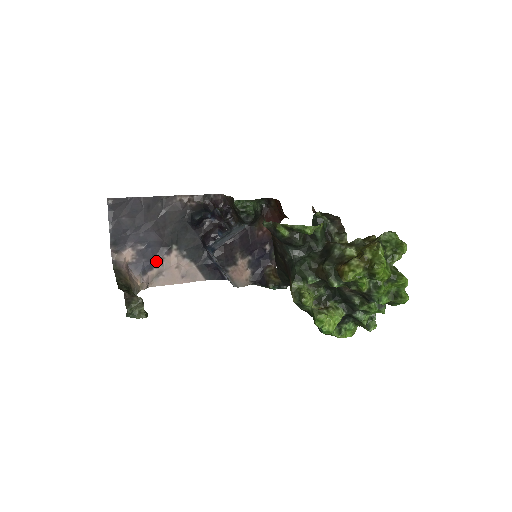
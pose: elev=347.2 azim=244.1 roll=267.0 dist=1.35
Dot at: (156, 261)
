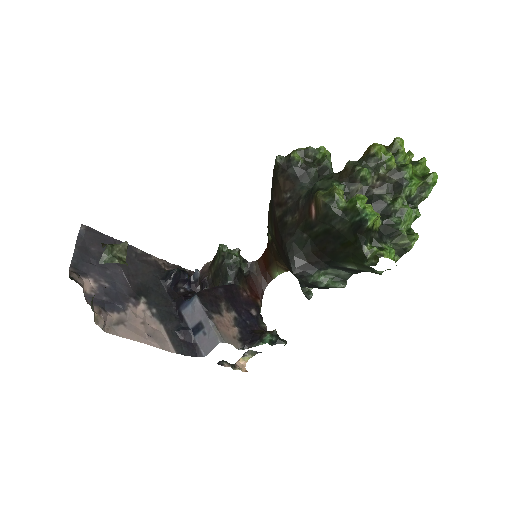
Dot at: (119, 305)
